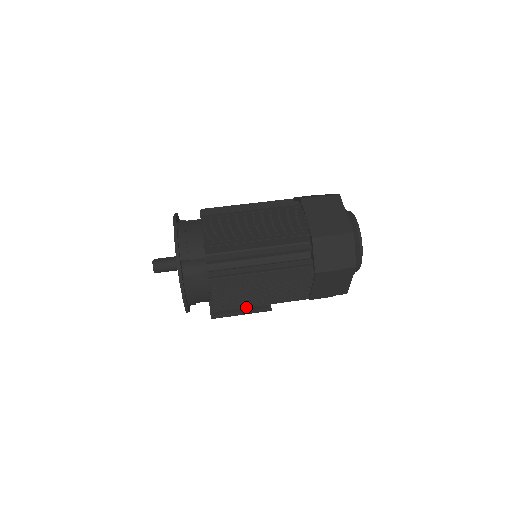
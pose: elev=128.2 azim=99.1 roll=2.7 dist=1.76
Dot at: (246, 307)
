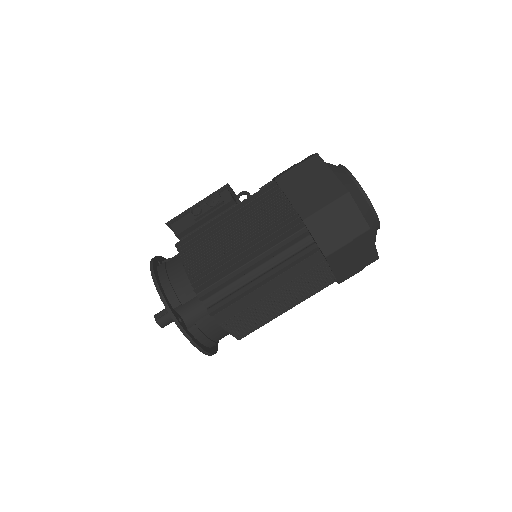
Dot at: occluded
